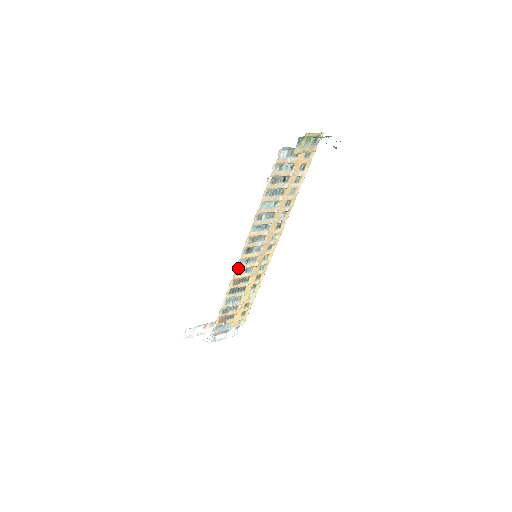
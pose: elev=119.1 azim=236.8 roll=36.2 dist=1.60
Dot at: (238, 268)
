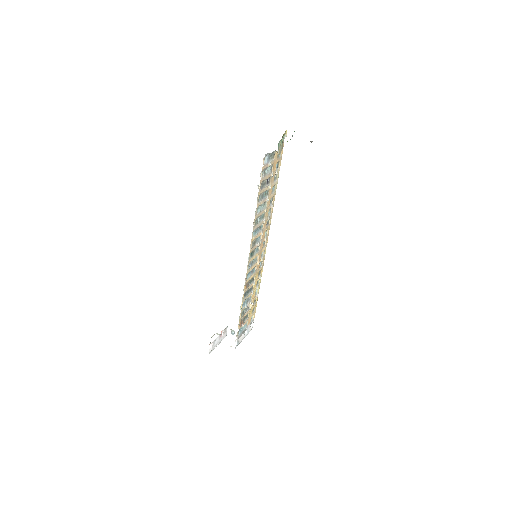
Dot at: (247, 273)
